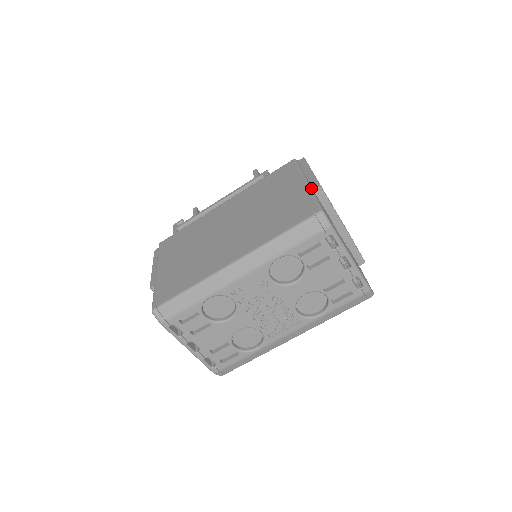
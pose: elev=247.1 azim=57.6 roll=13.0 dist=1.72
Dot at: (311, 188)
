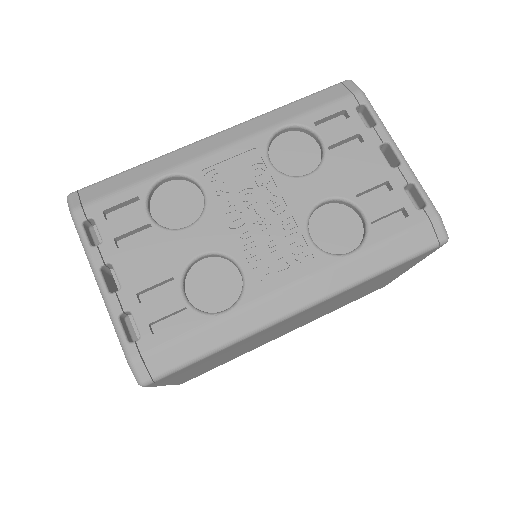
Dot at: occluded
